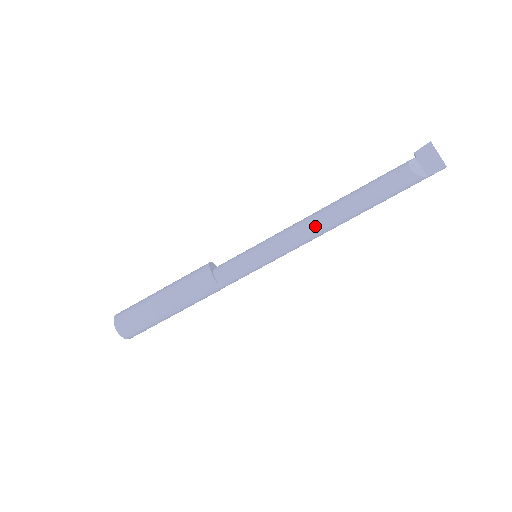
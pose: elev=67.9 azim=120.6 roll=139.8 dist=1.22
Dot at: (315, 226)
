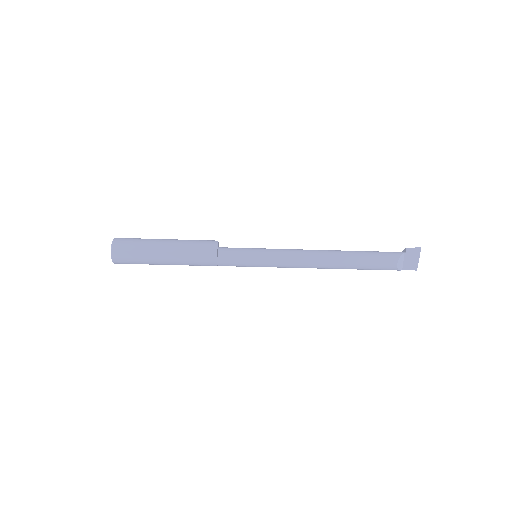
Dot at: (313, 265)
